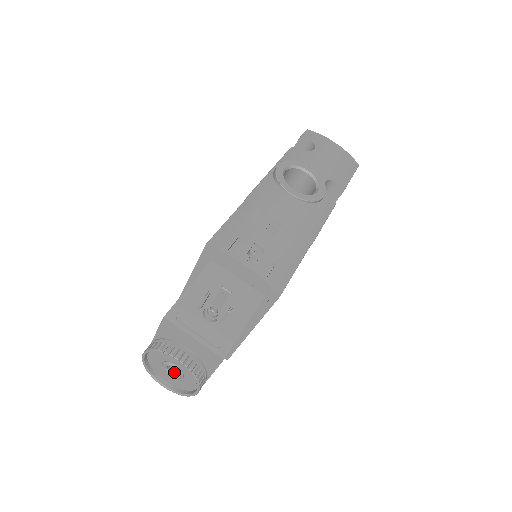
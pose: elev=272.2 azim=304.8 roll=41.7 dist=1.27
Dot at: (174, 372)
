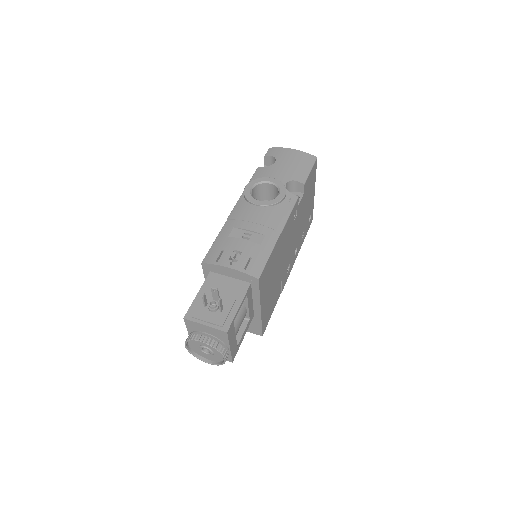
Dot at: (208, 351)
